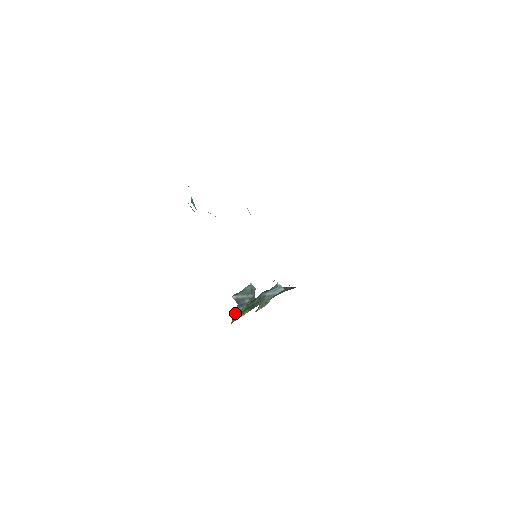
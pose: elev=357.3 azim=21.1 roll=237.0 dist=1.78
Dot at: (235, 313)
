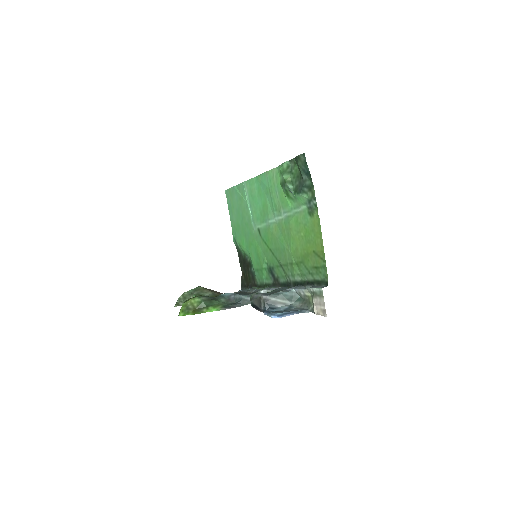
Dot at: (189, 305)
